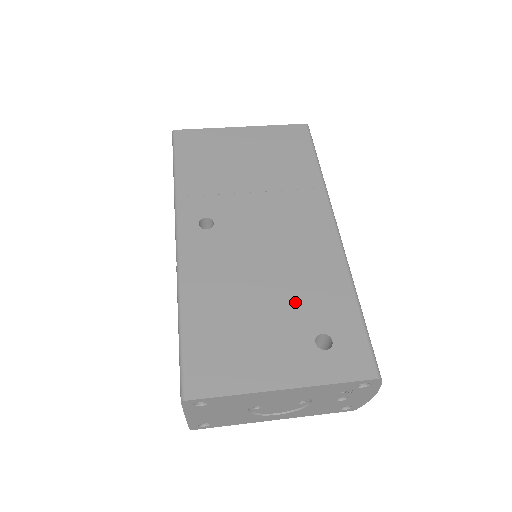
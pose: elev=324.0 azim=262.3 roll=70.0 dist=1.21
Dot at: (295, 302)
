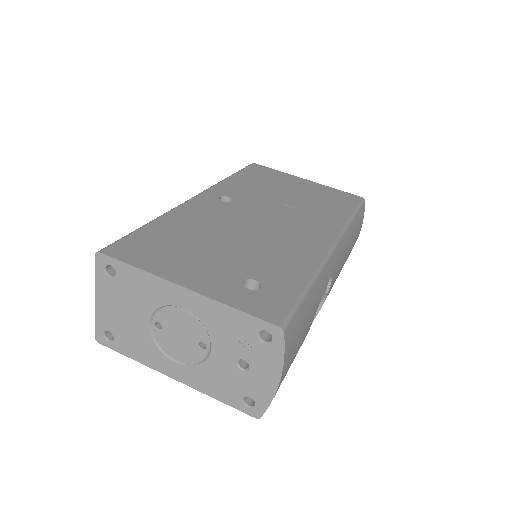
Dot at: (251, 256)
